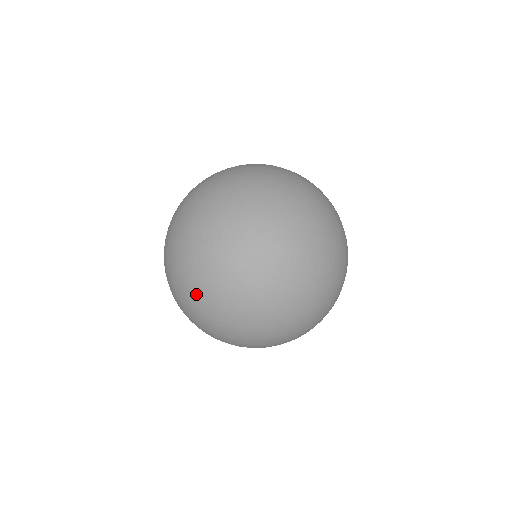
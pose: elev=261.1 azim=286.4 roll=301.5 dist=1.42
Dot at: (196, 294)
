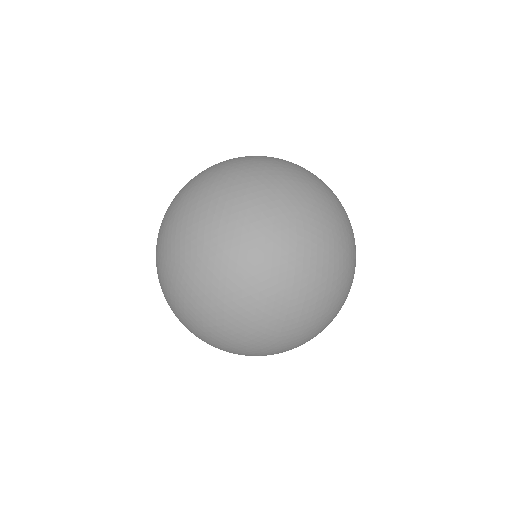
Dot at: (177, 298)
